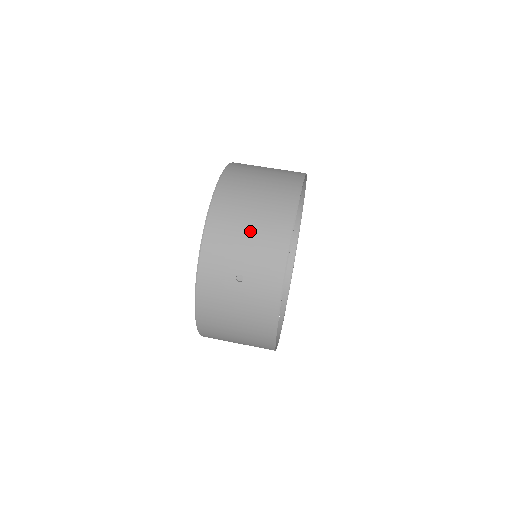
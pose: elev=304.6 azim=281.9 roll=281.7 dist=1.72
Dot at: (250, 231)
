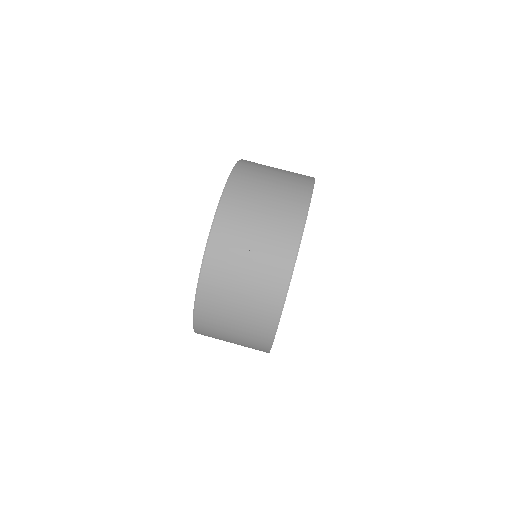
Dot at: (265, 209)
